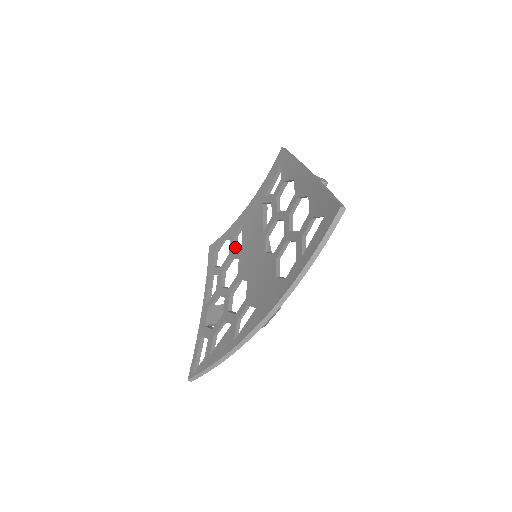
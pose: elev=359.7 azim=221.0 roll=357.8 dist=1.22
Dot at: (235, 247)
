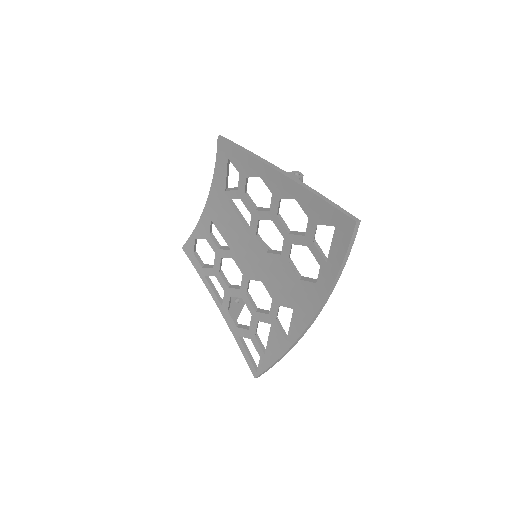
Dot at: (217, 245)
